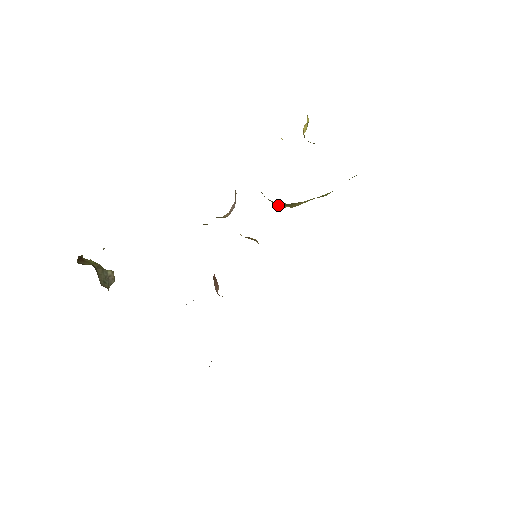
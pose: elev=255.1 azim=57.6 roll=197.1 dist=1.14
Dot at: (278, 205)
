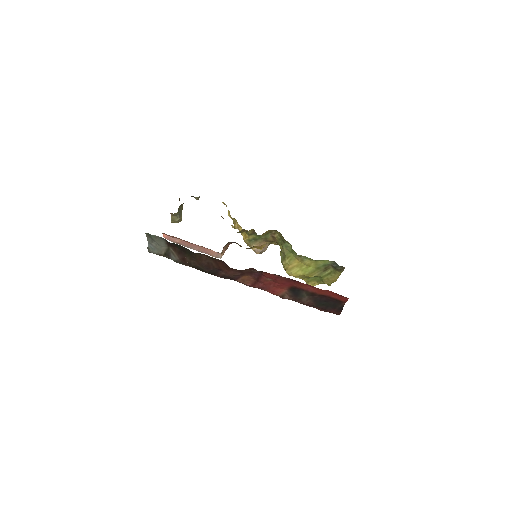
Dot at: (285, 253)
